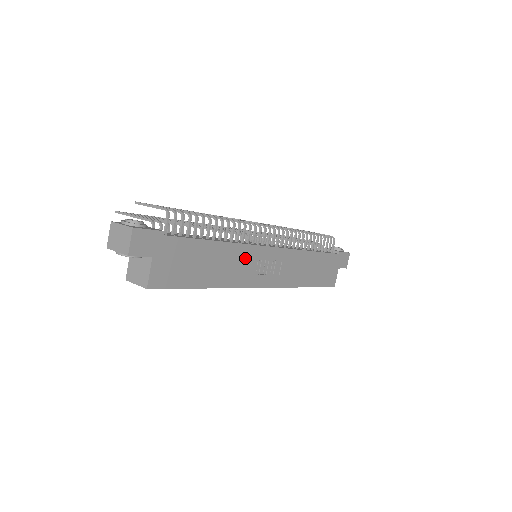
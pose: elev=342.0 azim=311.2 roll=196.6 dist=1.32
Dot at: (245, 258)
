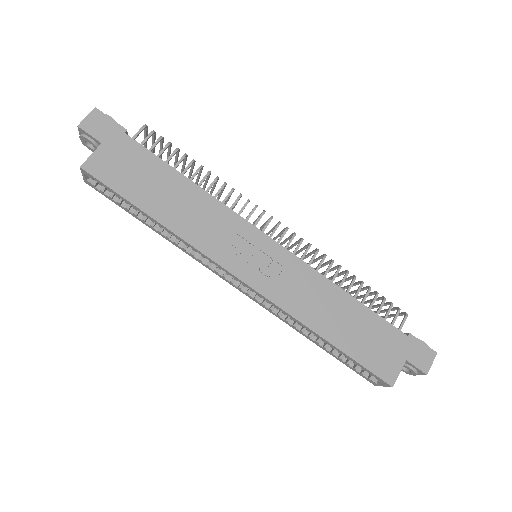
Dot at: (222, 223)
